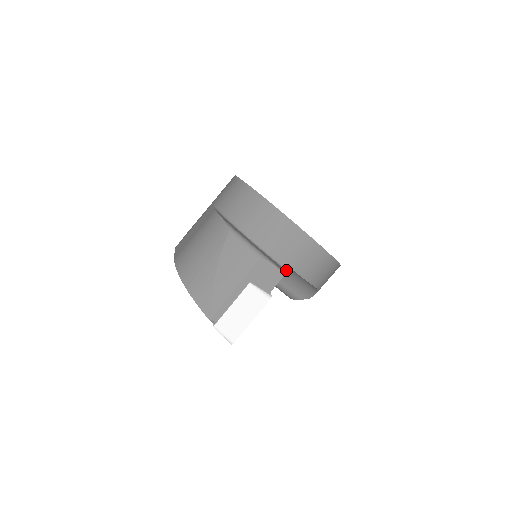
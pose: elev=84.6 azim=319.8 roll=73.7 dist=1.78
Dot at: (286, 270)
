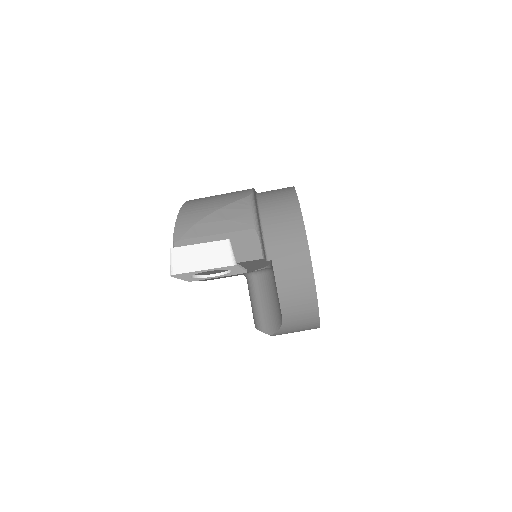
Dot at: (270, 285)
